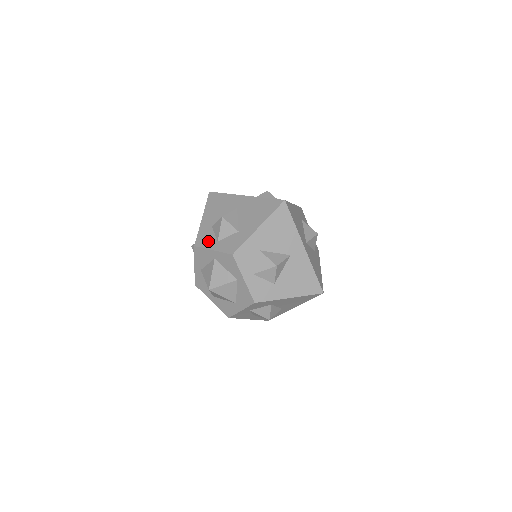
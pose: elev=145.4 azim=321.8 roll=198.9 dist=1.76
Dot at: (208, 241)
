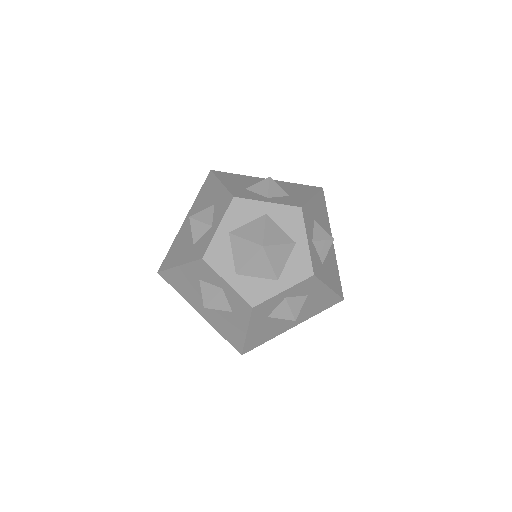
Dot at: (253, 196)
